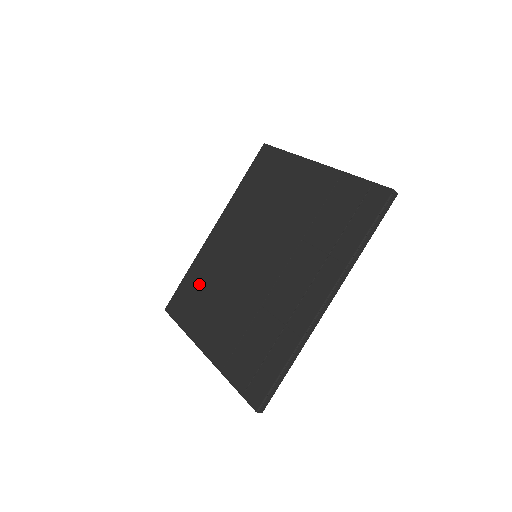
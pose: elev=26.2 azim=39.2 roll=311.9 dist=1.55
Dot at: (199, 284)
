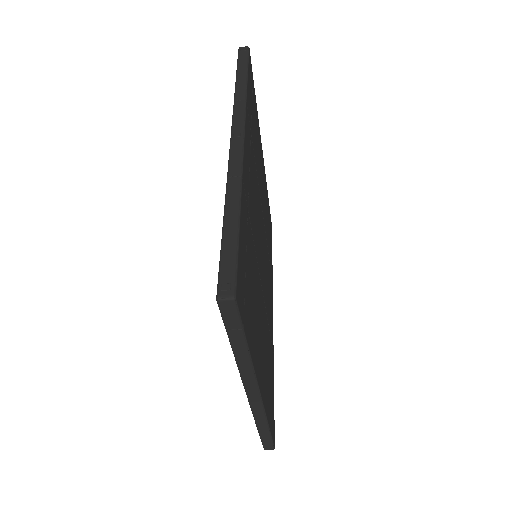
Dot at: occluded
